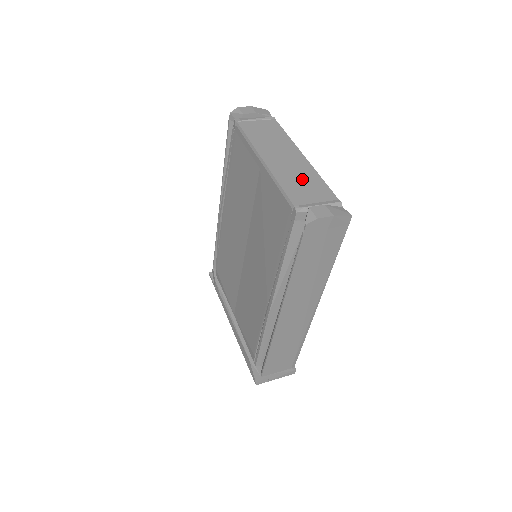
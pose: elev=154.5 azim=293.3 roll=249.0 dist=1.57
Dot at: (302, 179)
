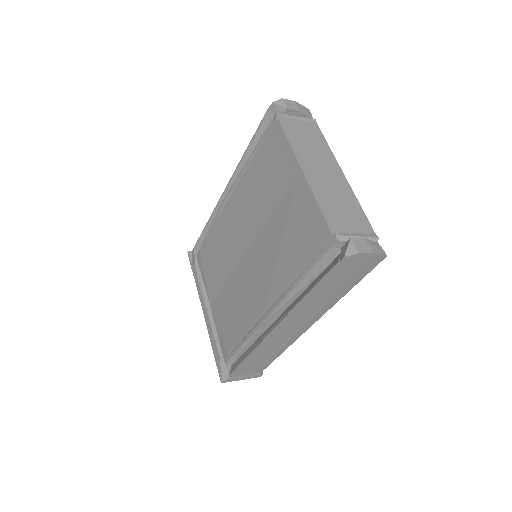
Dot at: (342, 202)
